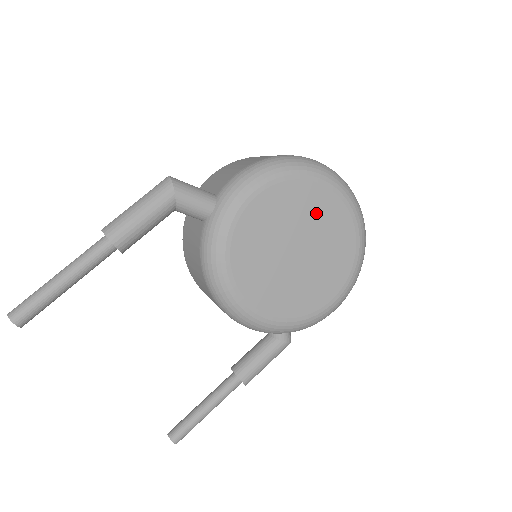
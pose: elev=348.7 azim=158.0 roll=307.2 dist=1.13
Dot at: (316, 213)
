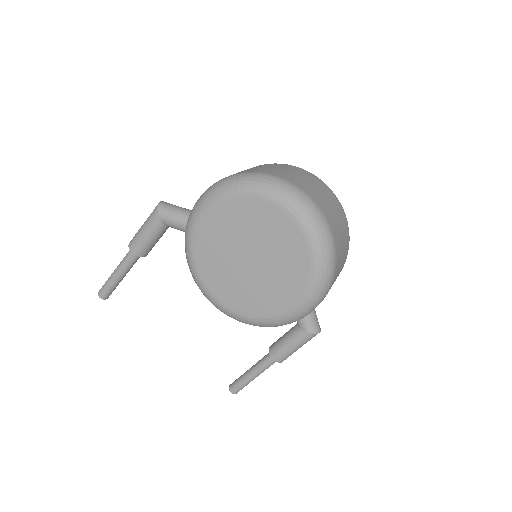
Dot at: (260, 225)
